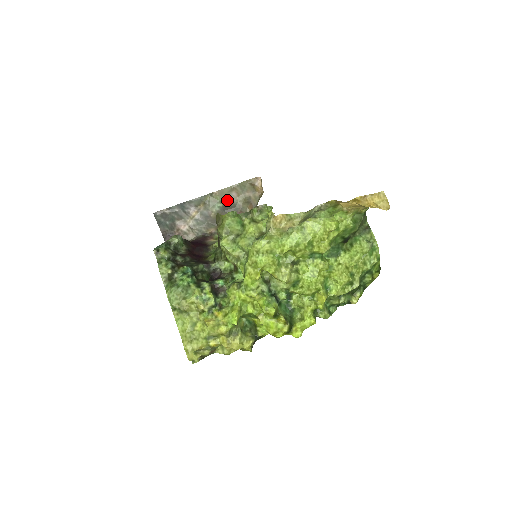
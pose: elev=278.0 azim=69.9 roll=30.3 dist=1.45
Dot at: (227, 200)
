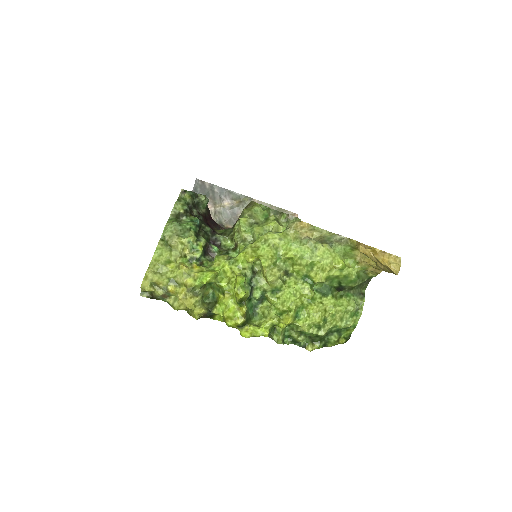
Dot at: occluded
